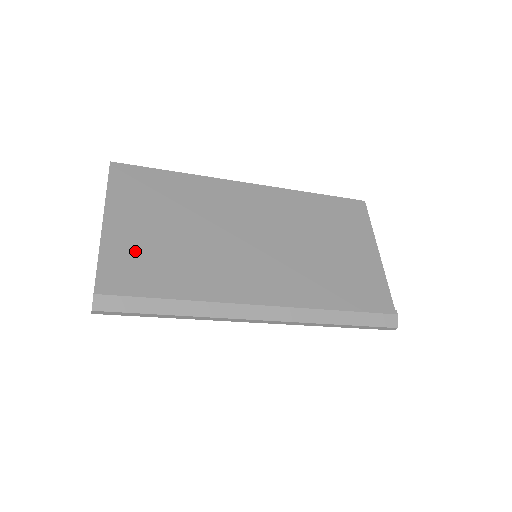
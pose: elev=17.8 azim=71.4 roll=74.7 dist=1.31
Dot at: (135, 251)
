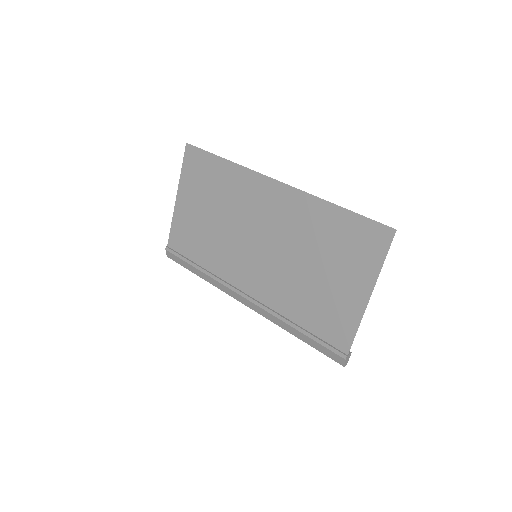
Dot at: (188, 226)
